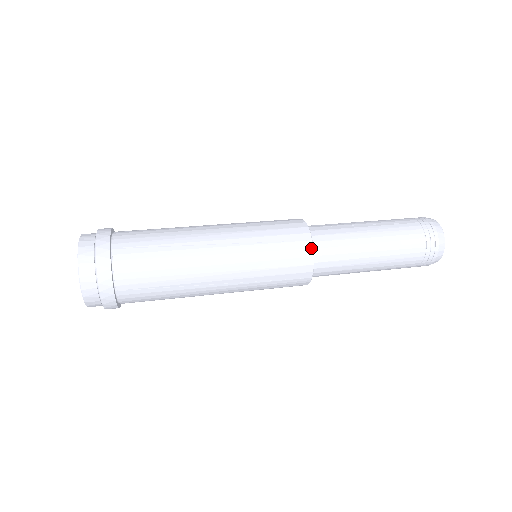
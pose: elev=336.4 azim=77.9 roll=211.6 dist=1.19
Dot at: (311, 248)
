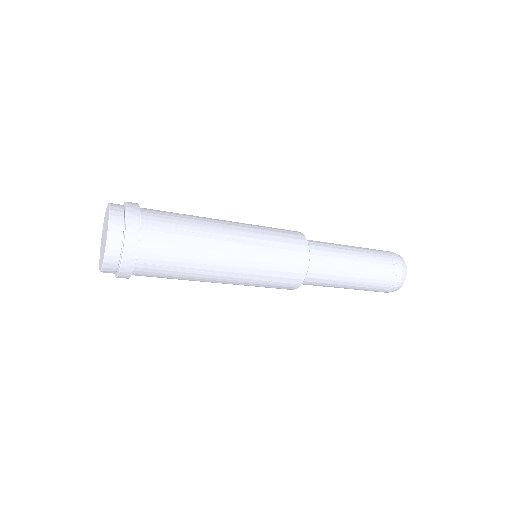
Dot at: (308, 259)
